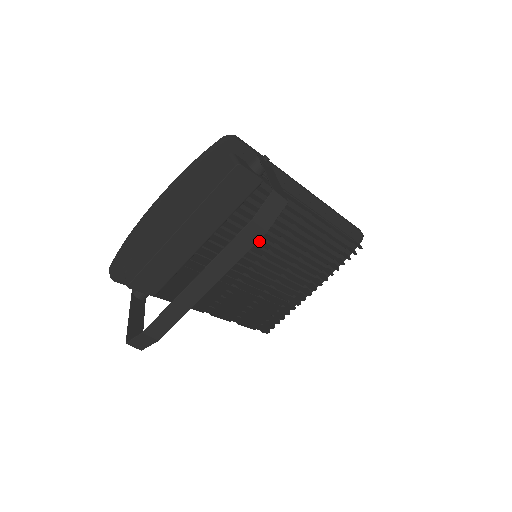
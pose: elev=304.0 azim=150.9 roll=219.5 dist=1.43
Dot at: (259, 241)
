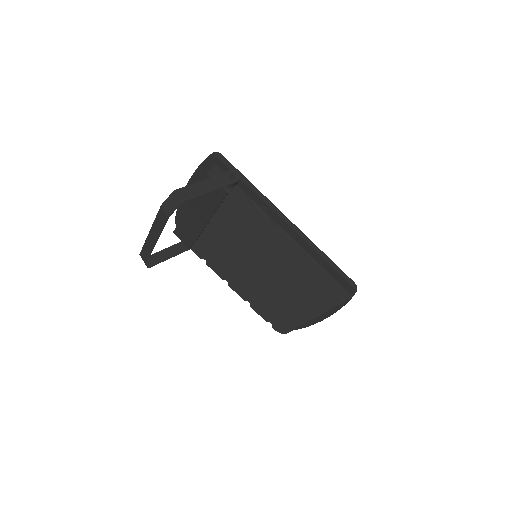
Dot at: occluded
